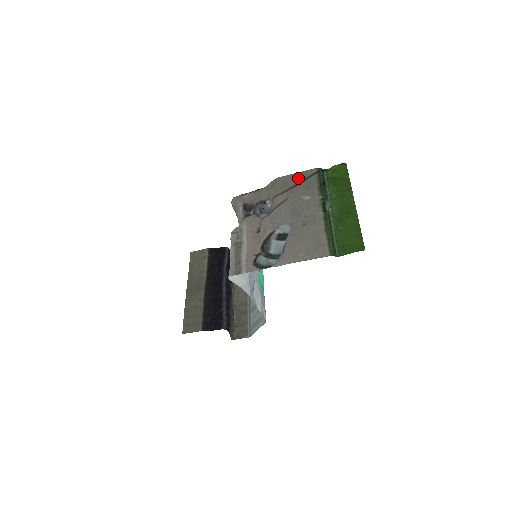
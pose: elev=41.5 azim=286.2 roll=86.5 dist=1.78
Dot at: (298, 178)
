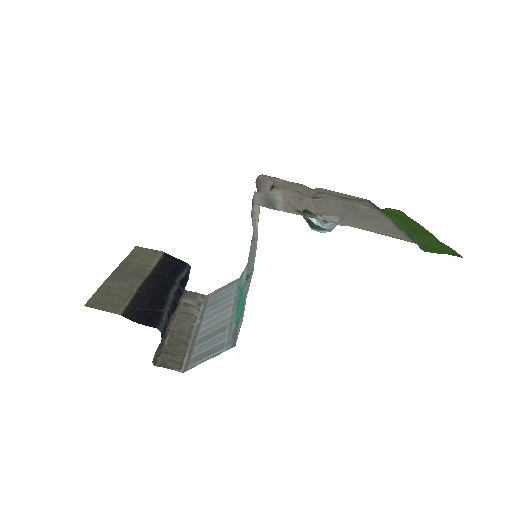
Dot at: (347, 196)
